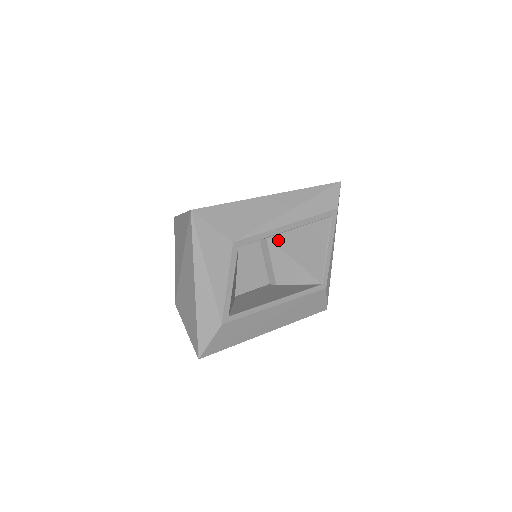
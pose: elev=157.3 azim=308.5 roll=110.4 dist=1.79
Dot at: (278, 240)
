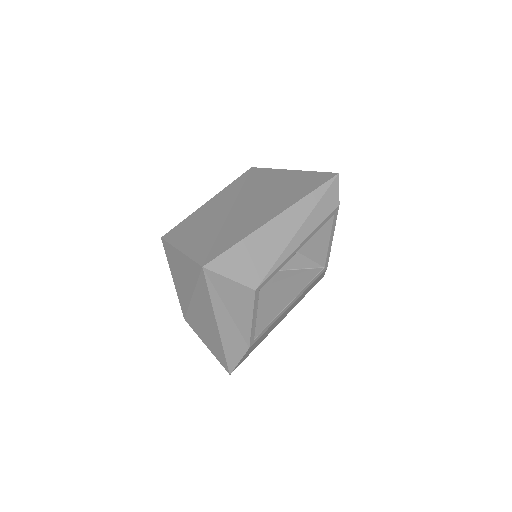
Dot at: occluded
